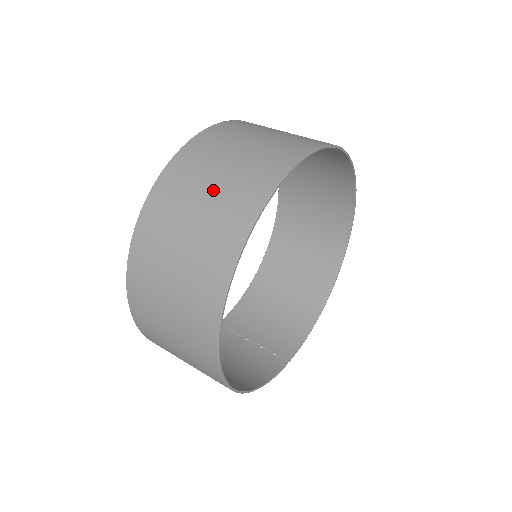
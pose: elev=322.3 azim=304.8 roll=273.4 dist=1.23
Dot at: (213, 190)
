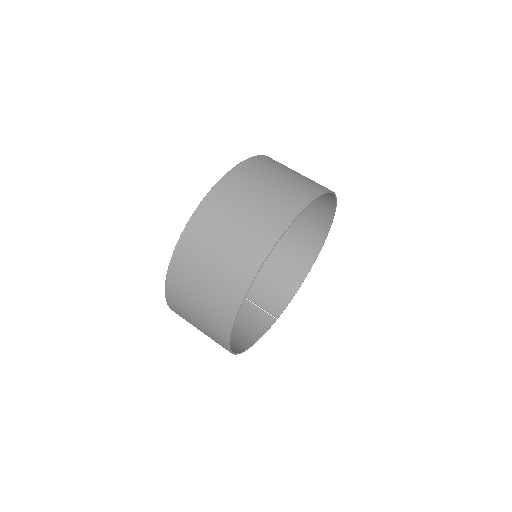
Dot at: (227, 244)
